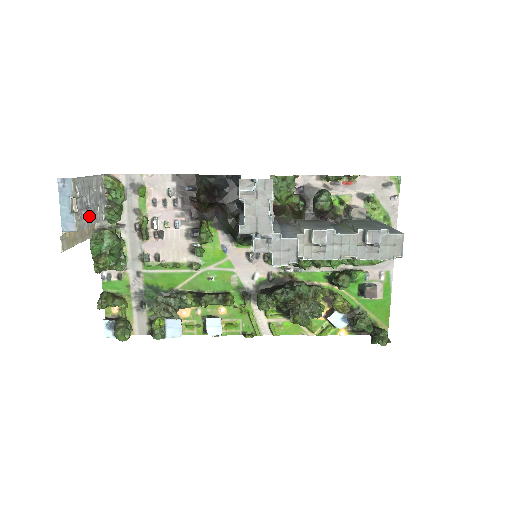
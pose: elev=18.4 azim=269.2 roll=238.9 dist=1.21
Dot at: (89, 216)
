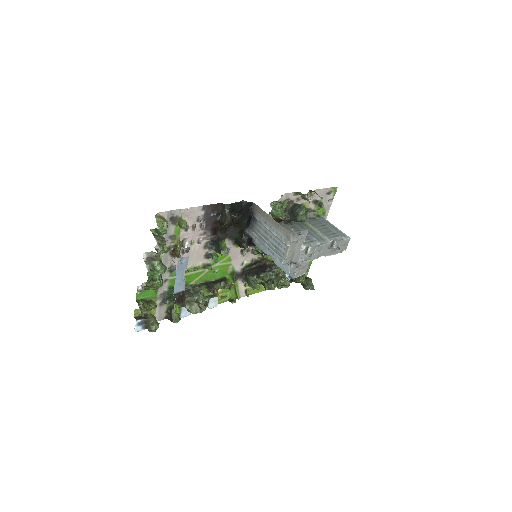
Dot at: occluded
